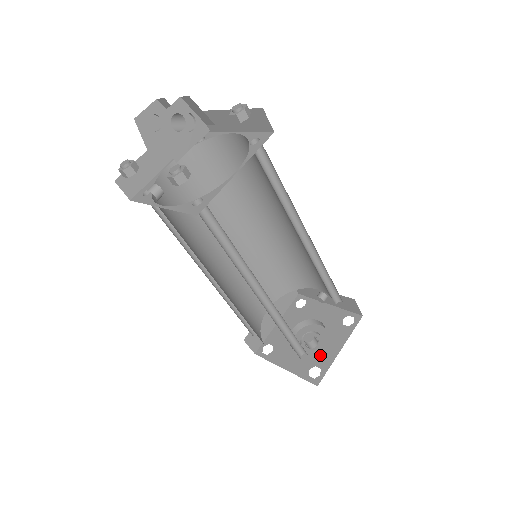
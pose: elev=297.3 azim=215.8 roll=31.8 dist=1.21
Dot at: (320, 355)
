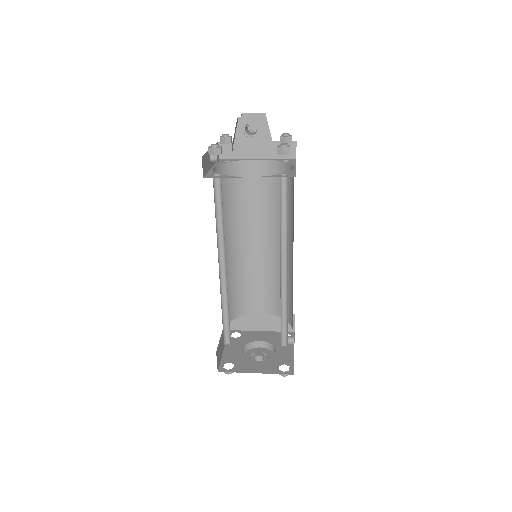
Dot at: (245, 363)
